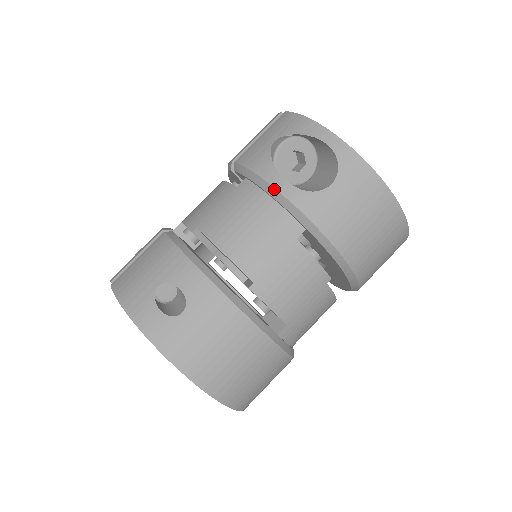
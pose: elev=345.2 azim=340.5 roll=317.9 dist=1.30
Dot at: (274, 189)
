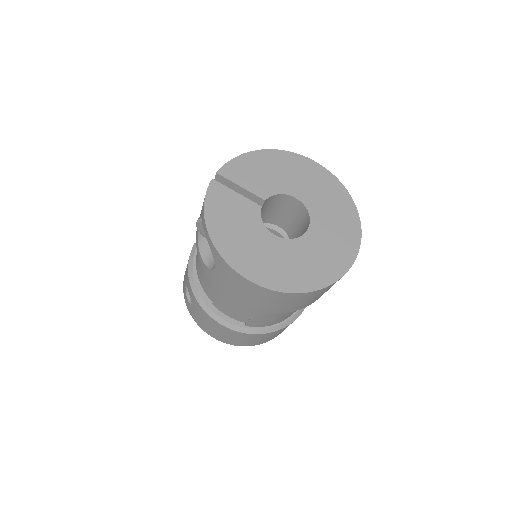
Dot at: (199, 256)
